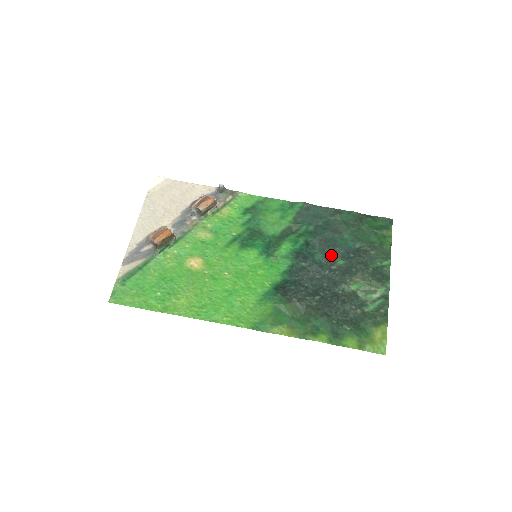
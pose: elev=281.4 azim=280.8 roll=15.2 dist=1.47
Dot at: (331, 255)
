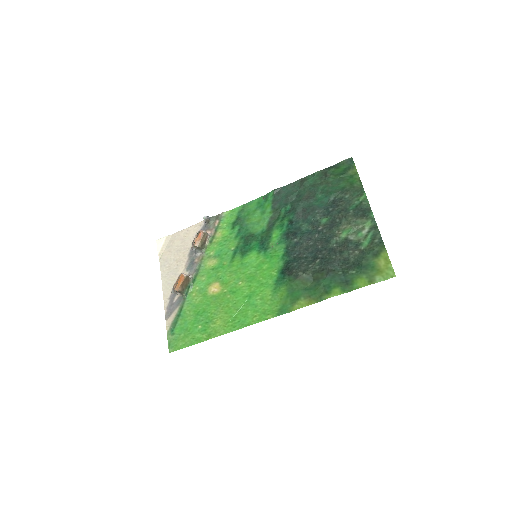
Dot at: (314, 219)
